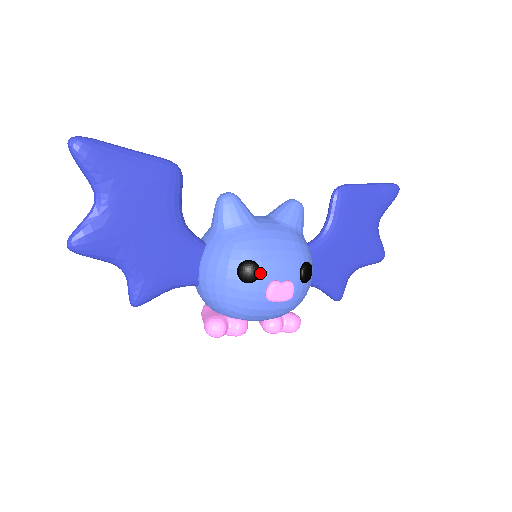
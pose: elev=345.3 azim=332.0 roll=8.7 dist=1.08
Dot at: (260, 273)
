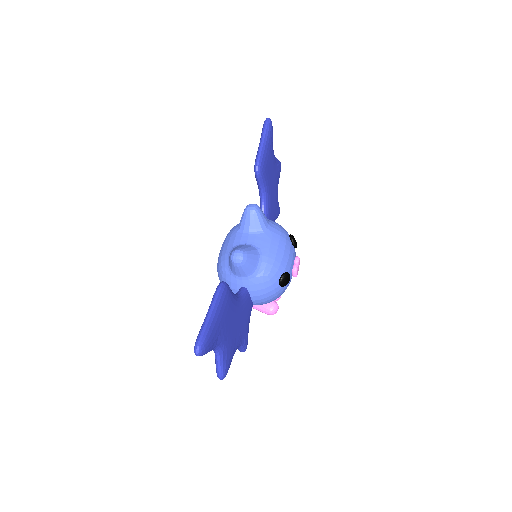
Dot at: (288, 274)
